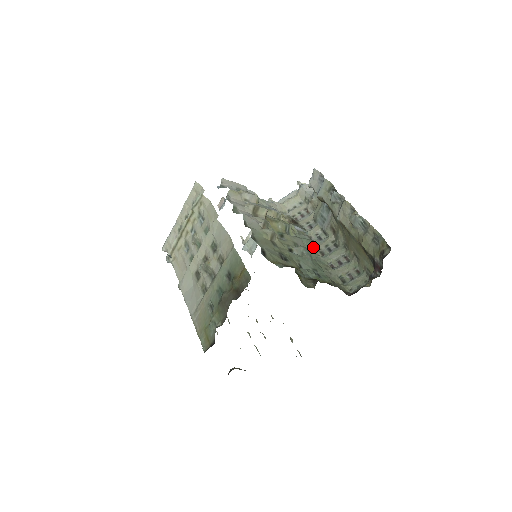
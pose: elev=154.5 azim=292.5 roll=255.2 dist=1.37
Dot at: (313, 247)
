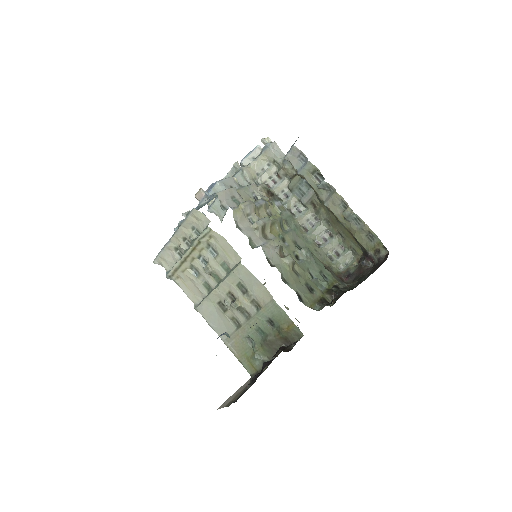
Dot at: (297, 224)
